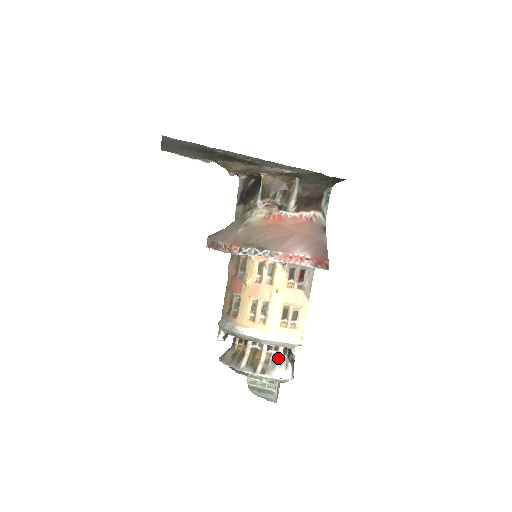
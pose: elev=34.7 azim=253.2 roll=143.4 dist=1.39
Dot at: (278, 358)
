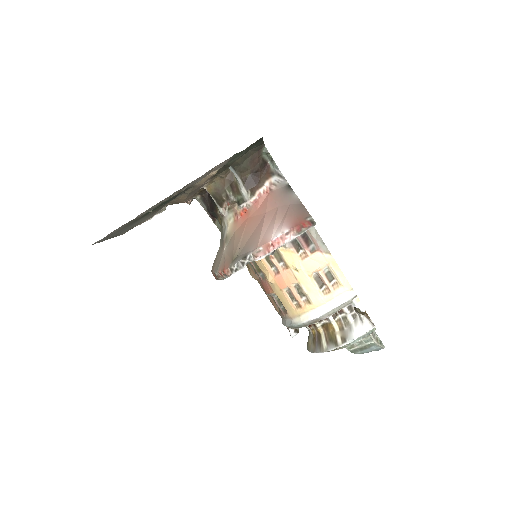
Dot at: (348, 318)
